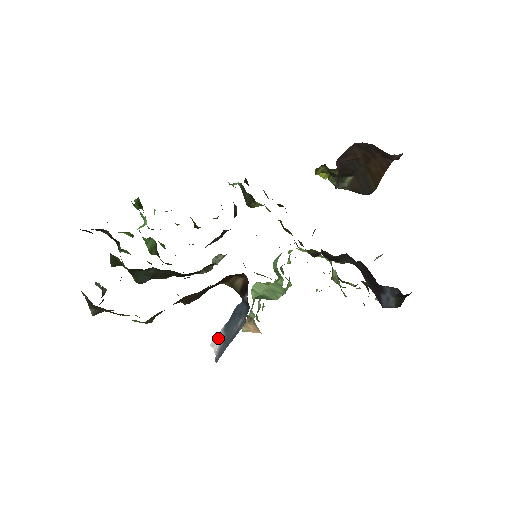
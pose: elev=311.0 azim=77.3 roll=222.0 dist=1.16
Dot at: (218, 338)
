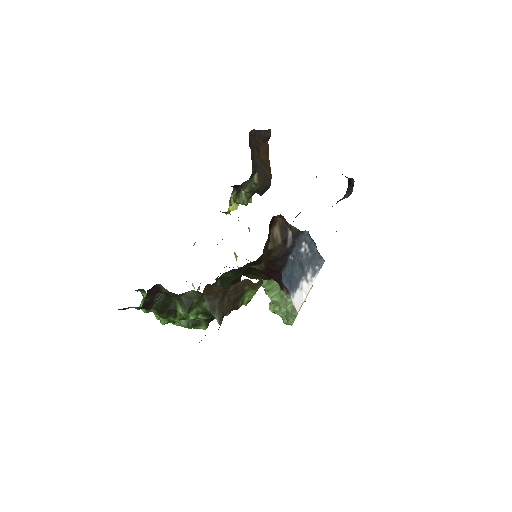
Dot at: (299, 295)
